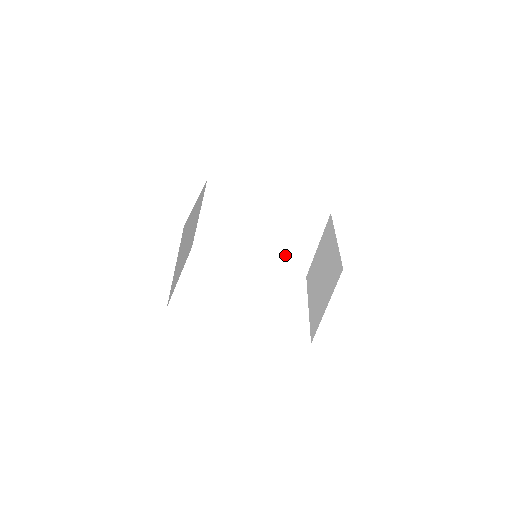
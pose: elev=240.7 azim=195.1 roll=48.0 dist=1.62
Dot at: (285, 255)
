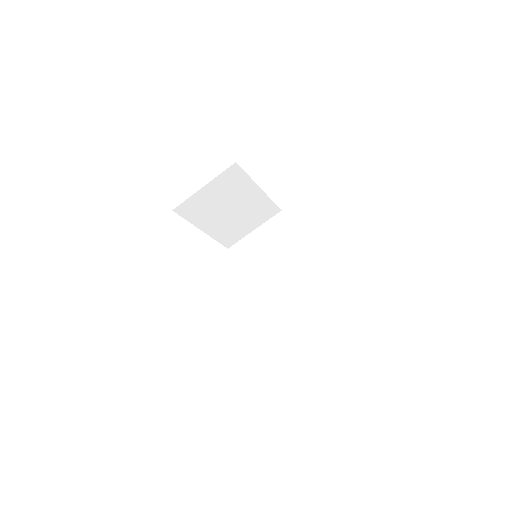
Dot at: (276, 307)
